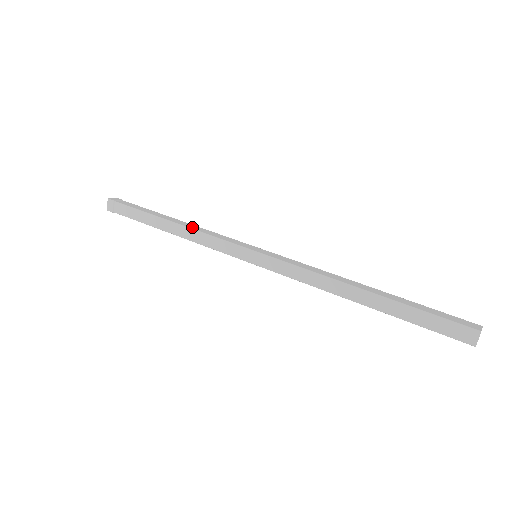
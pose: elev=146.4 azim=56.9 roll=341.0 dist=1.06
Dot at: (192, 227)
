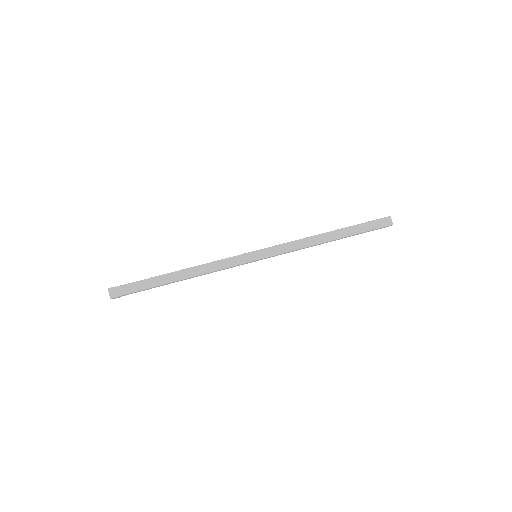
Dot at: (201, 272)
